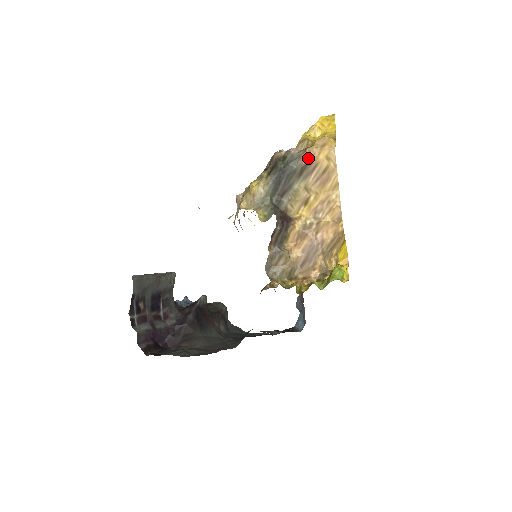
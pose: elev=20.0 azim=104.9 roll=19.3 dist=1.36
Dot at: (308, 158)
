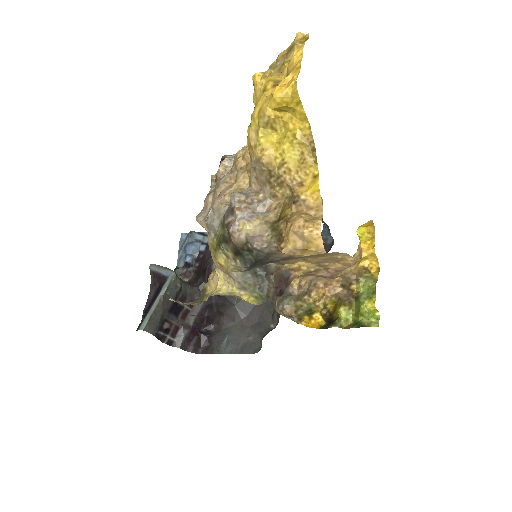
Dot at: (287, 255)
